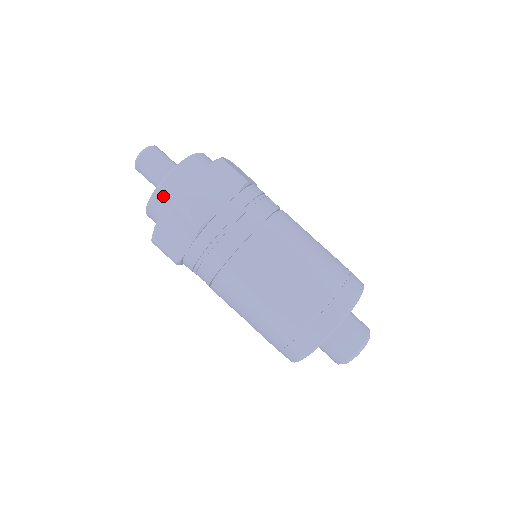
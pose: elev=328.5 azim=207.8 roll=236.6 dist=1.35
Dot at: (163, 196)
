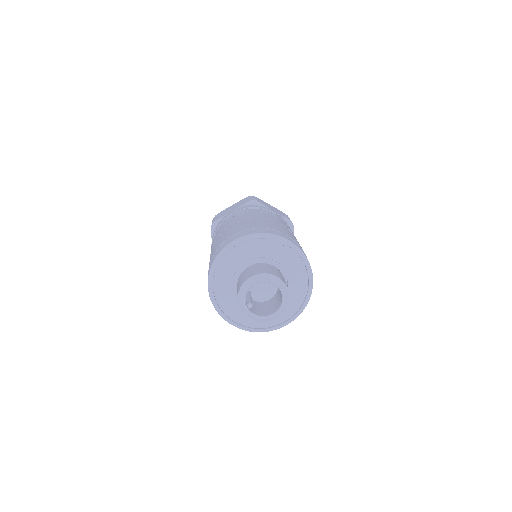
Dot at: occluded
